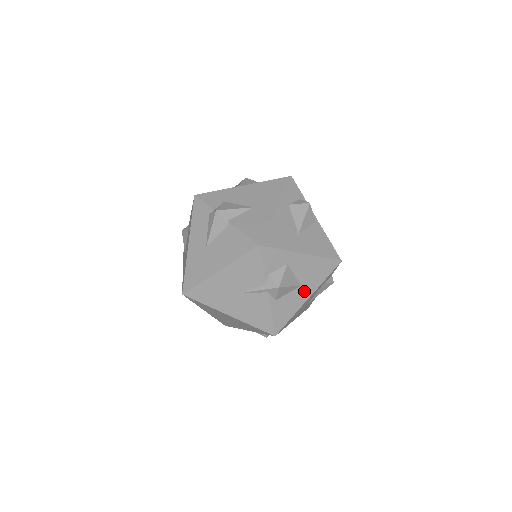
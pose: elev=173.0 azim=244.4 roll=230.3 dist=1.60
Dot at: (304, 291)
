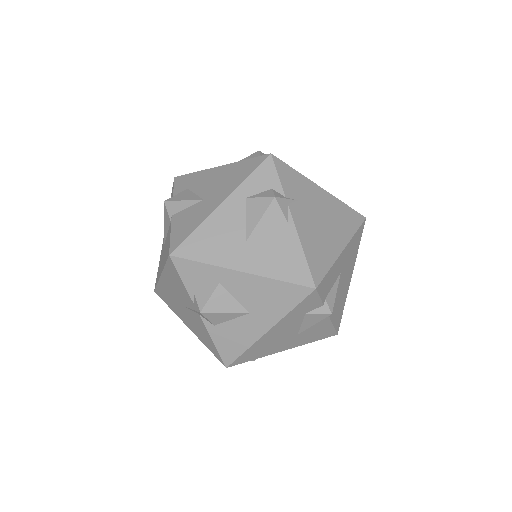
Dot at: (257, 321)
